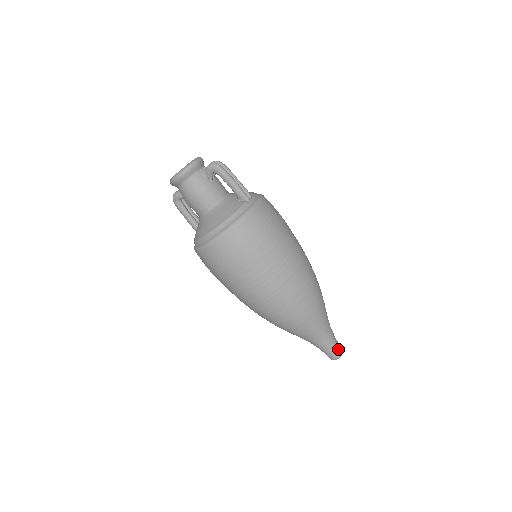
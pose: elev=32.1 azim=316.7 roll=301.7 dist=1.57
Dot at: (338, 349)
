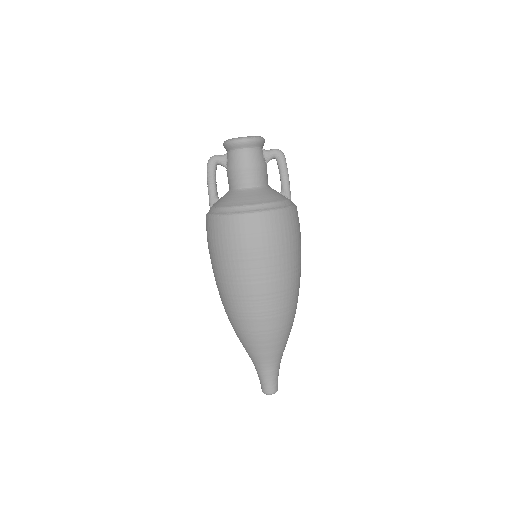
Dot at: occluded
